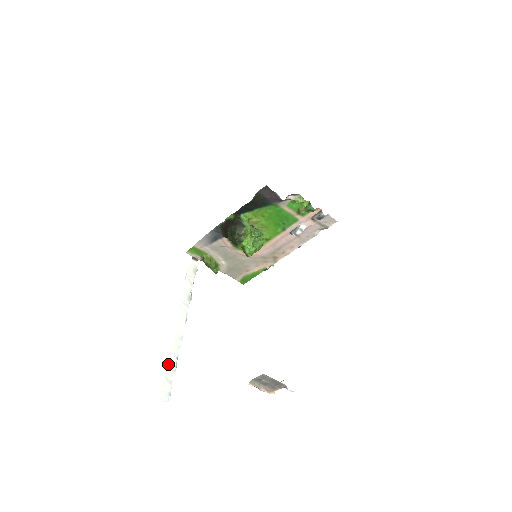
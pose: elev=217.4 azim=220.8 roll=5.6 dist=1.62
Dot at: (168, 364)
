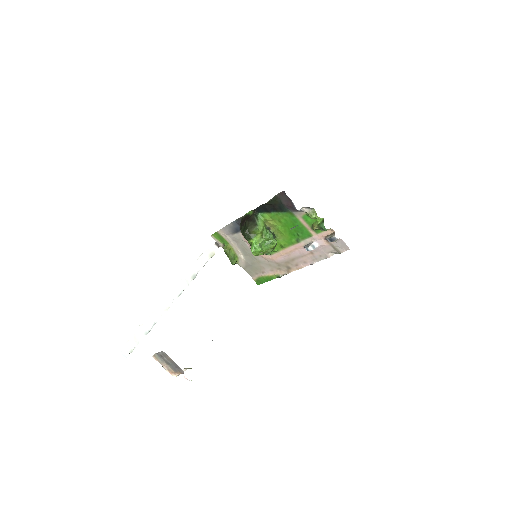
Dot at: (143, 325)
